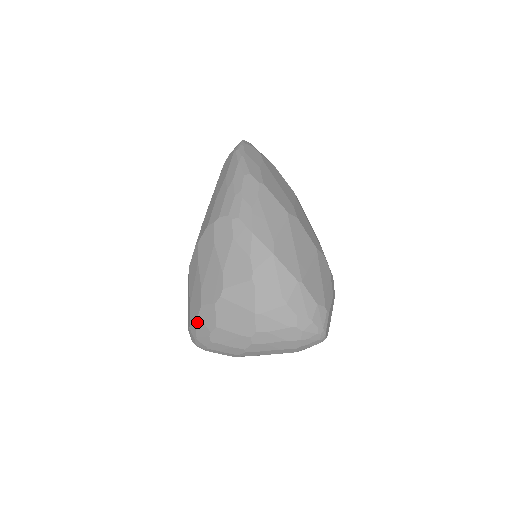
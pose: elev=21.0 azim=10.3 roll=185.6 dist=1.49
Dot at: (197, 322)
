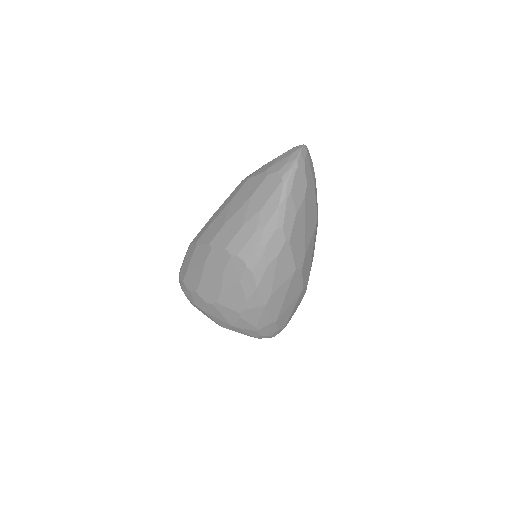
Dot at: (188, 291)
